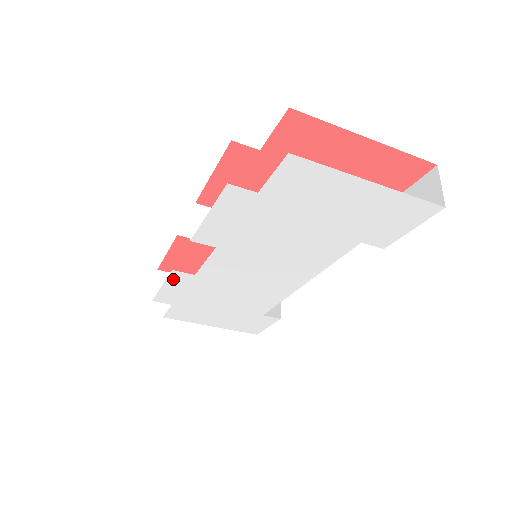
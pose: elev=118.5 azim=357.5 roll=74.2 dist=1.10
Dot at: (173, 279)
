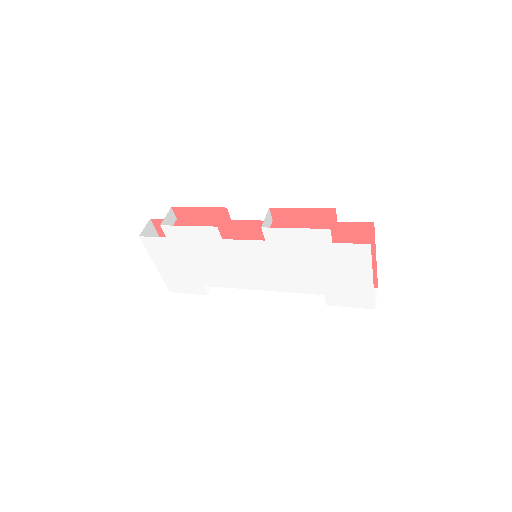
Dot at: (205, 230)
